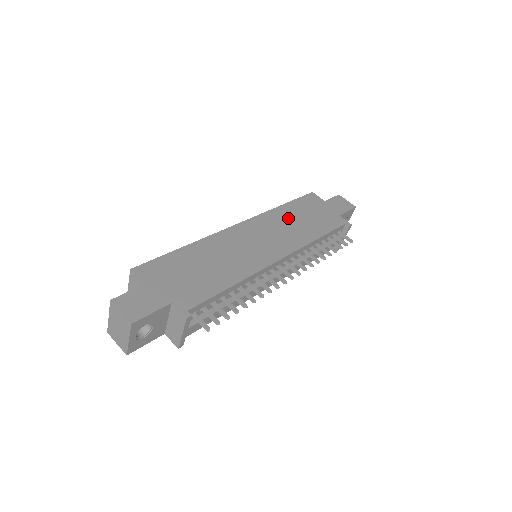
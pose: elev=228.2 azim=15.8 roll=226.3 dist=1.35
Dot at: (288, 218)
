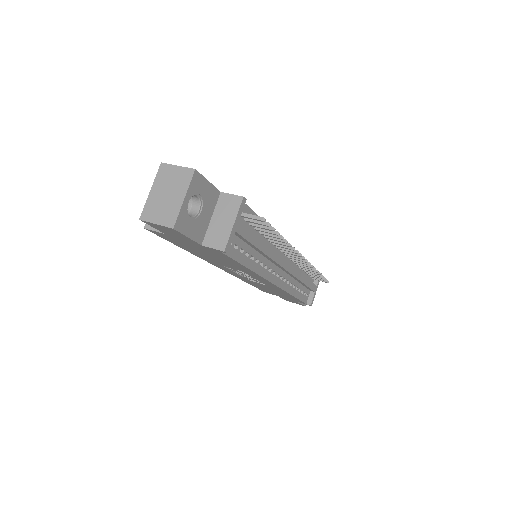
Dot at: occluded
